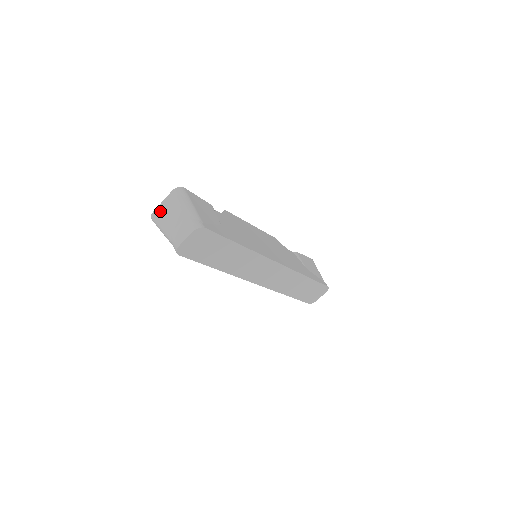
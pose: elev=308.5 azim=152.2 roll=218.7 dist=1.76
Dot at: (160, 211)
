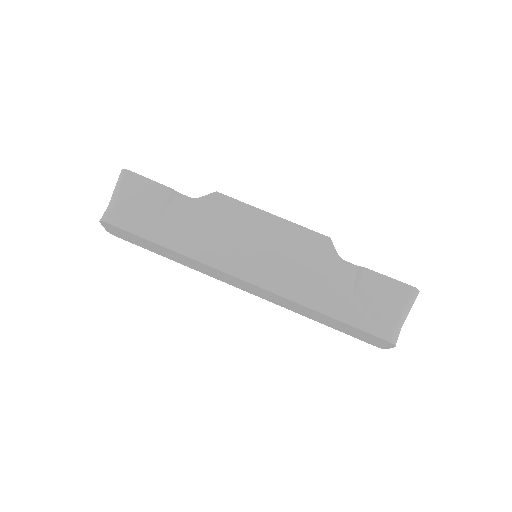
Dot at: occluded
